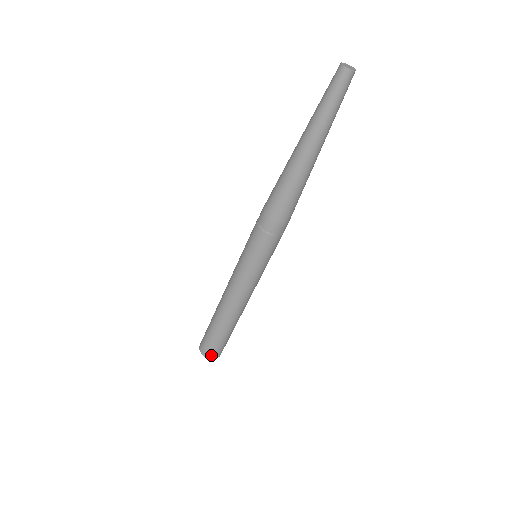
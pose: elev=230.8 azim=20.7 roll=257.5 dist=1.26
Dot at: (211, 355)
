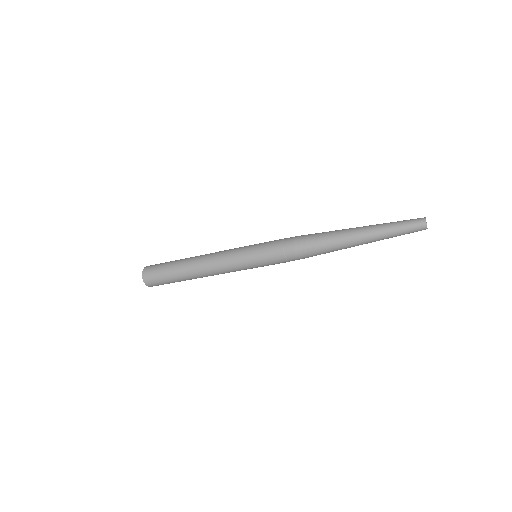
Dot at: occluded
